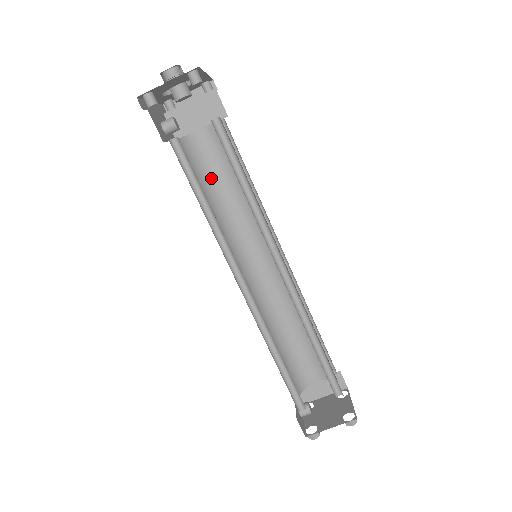
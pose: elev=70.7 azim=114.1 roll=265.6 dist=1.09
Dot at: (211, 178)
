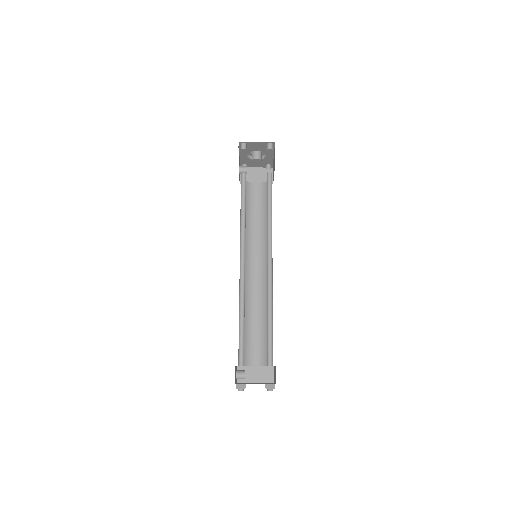
Dot at: (249, 208)
